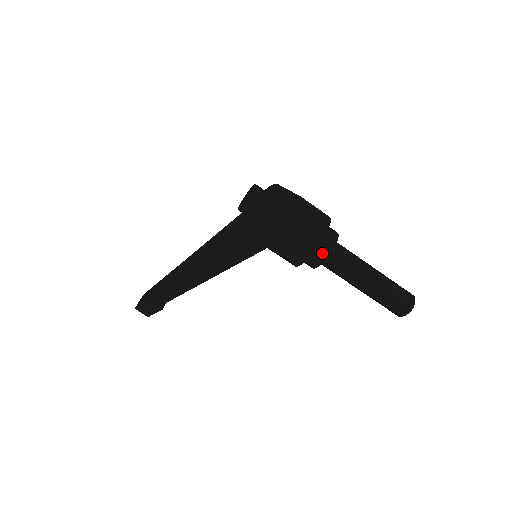
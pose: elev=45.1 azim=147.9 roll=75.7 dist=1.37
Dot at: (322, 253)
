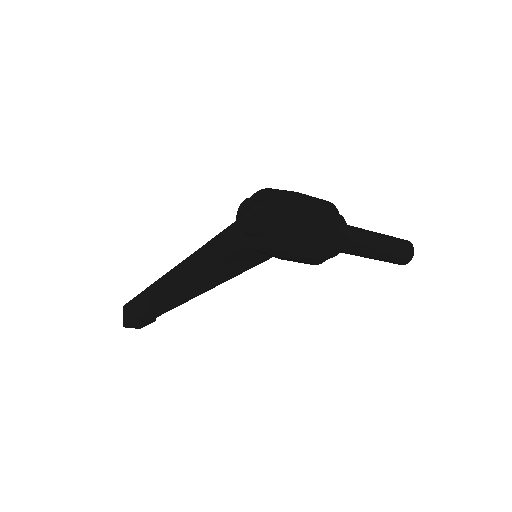
Dot at: (336, 248)
